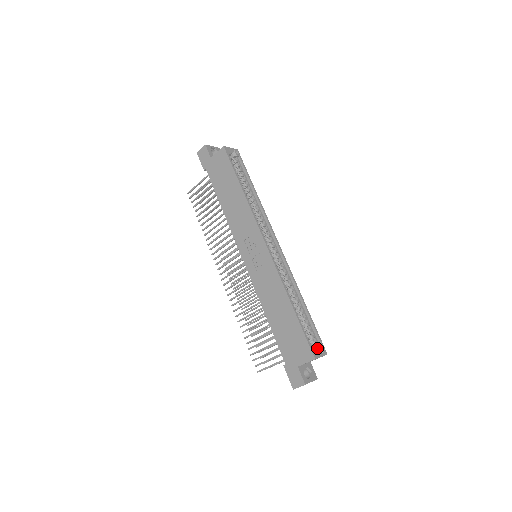
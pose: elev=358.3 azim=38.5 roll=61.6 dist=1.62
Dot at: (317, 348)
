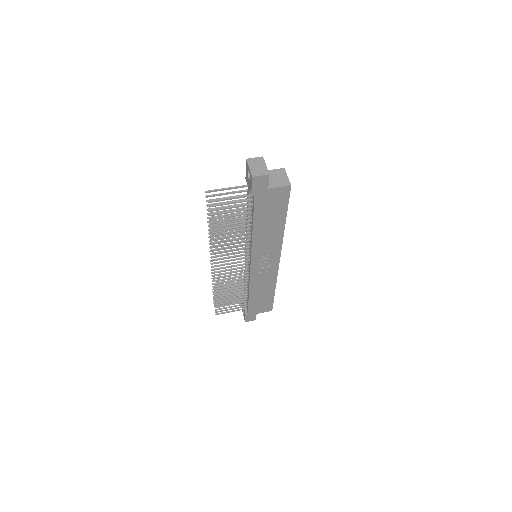
Dot at: occluded
